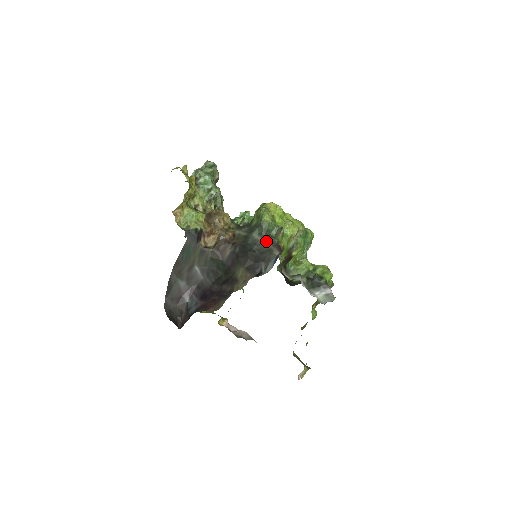
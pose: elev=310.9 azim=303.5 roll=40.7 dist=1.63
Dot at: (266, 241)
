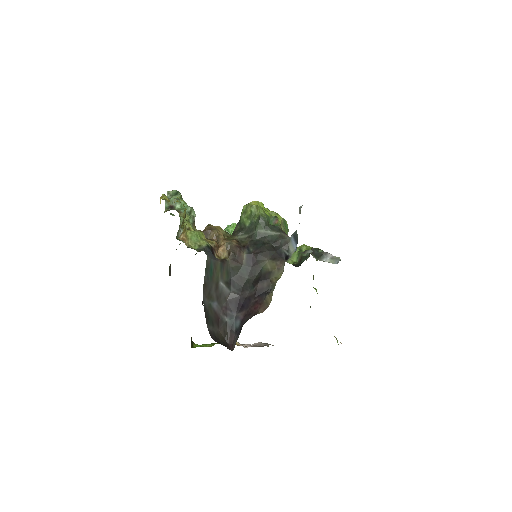
Dot at: (272, 231)
